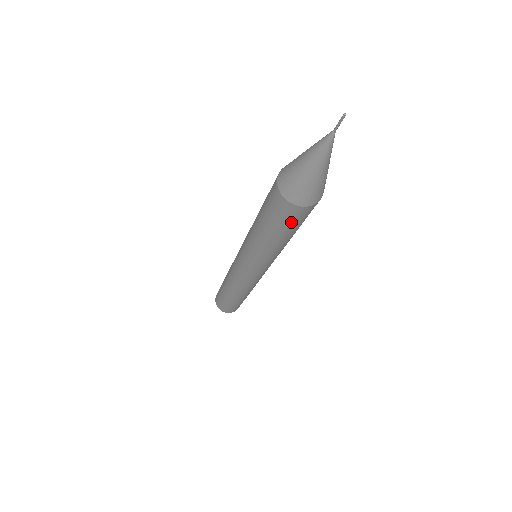
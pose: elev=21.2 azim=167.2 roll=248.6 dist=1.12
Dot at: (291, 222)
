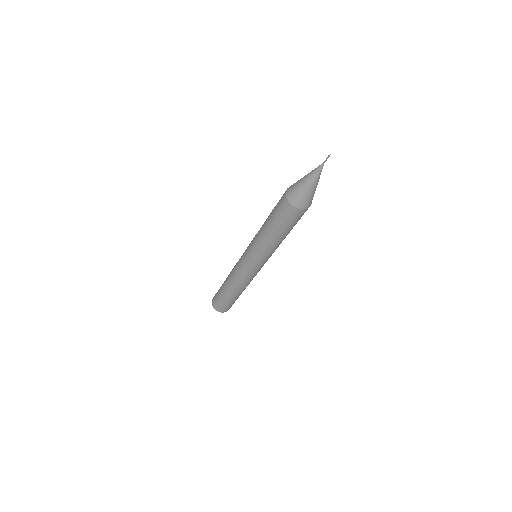
Dot at: (300, 218)
